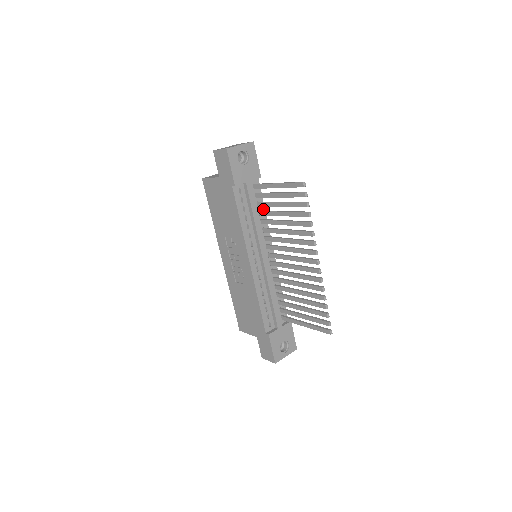
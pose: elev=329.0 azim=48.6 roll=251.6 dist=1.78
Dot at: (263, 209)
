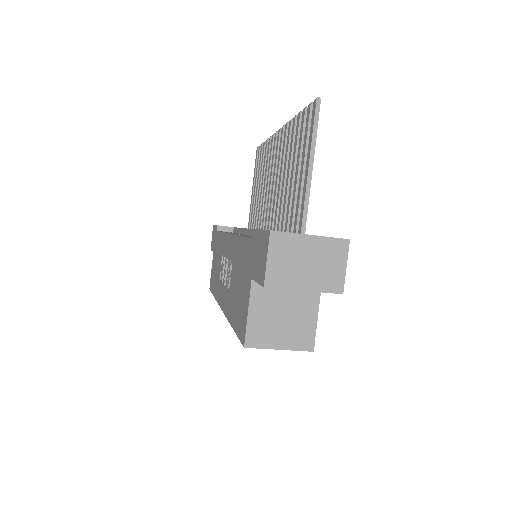
Dot at: occluded
